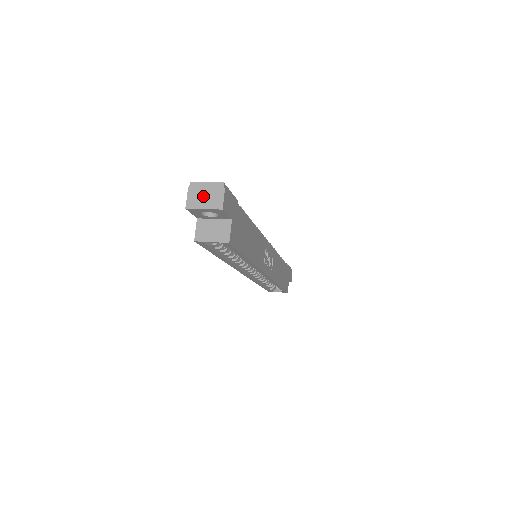
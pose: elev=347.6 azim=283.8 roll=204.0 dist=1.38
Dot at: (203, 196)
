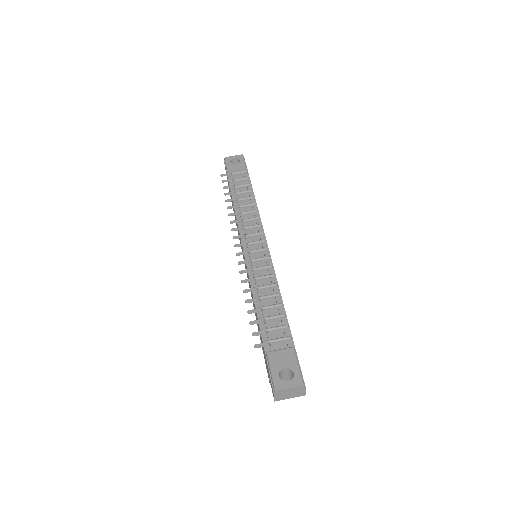
Dot at: (288, 394)
